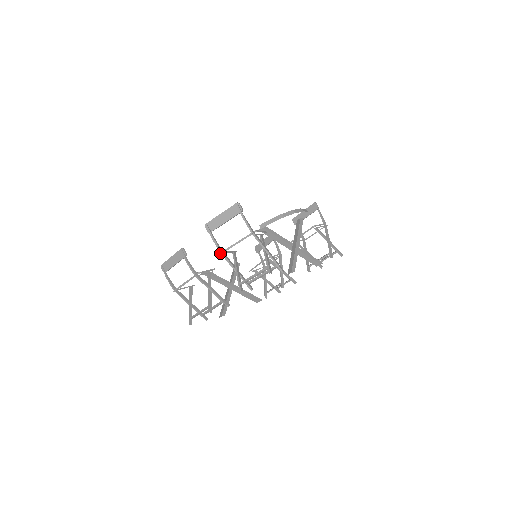
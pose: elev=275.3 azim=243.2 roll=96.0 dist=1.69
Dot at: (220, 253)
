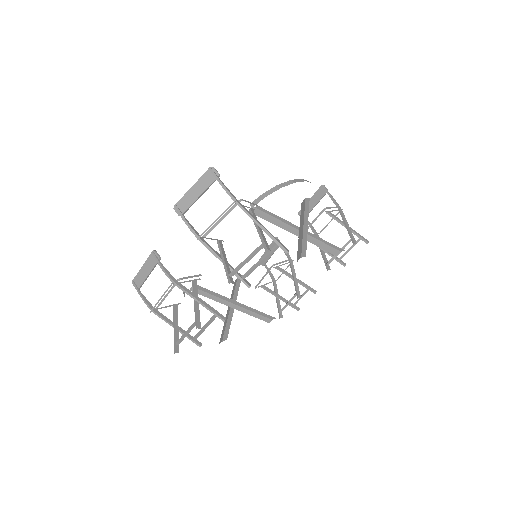
Dot at: (197, 239)
